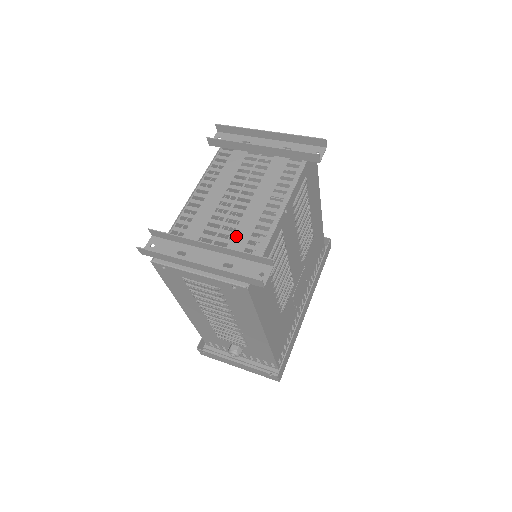
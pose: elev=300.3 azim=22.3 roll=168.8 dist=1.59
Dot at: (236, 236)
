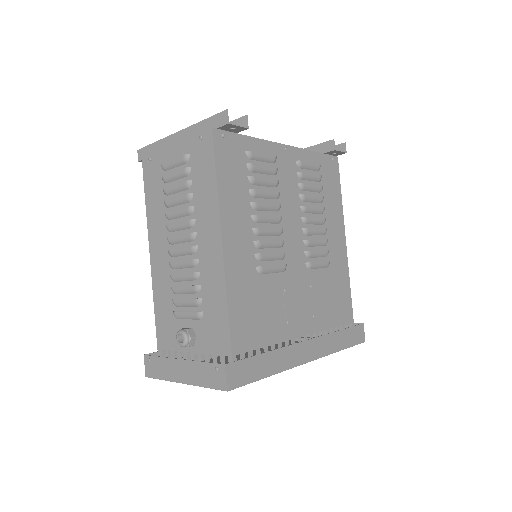
Dot at: occluded
